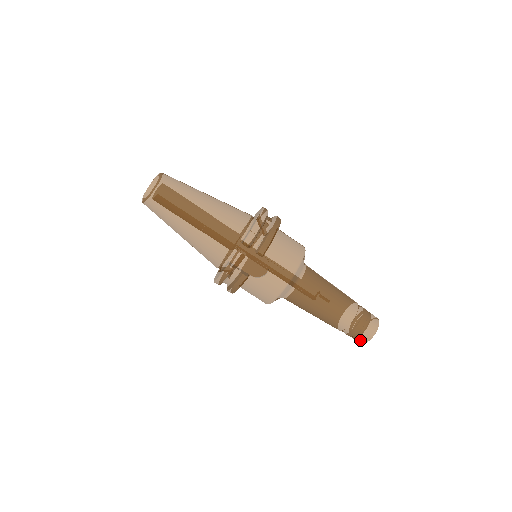
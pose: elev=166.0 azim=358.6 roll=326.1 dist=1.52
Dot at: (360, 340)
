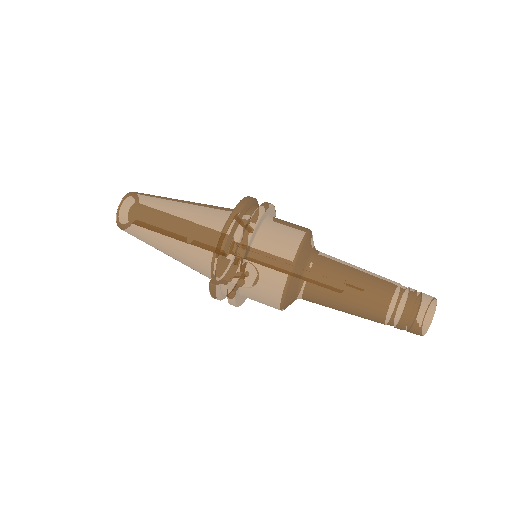
Dot at: (414, 333)
